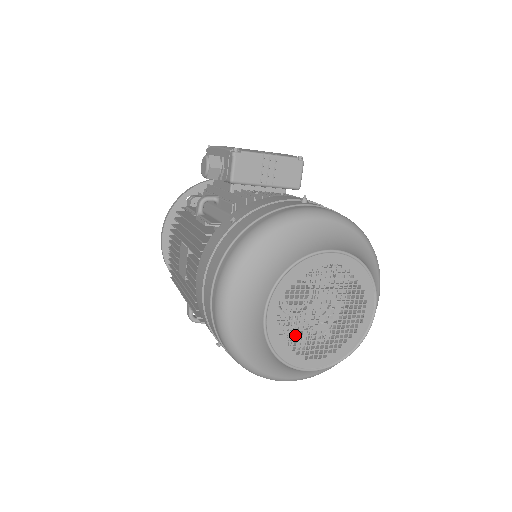
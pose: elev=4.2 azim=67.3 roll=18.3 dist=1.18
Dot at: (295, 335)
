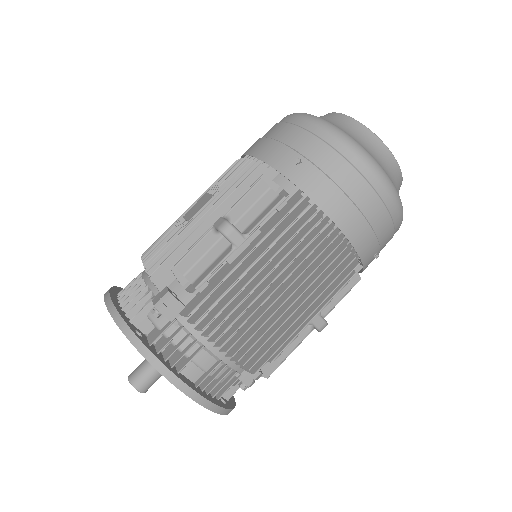
Dot at: occluded
